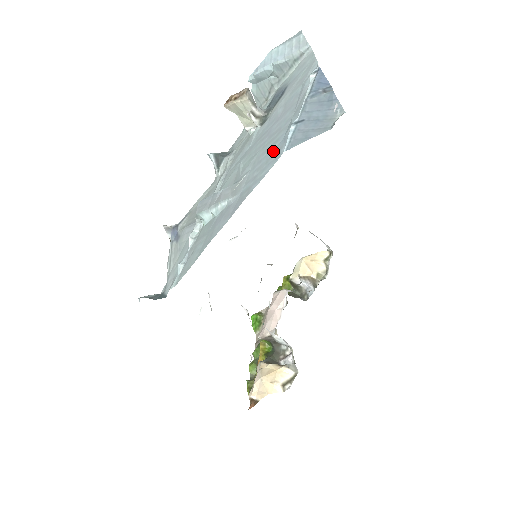
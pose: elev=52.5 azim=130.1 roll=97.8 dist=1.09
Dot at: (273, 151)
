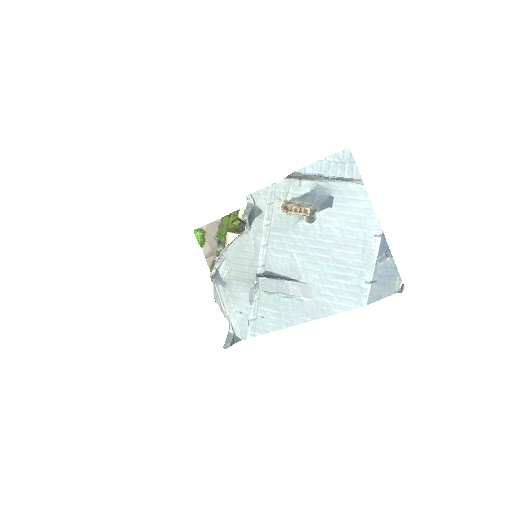
Dot at: (348, 288)
